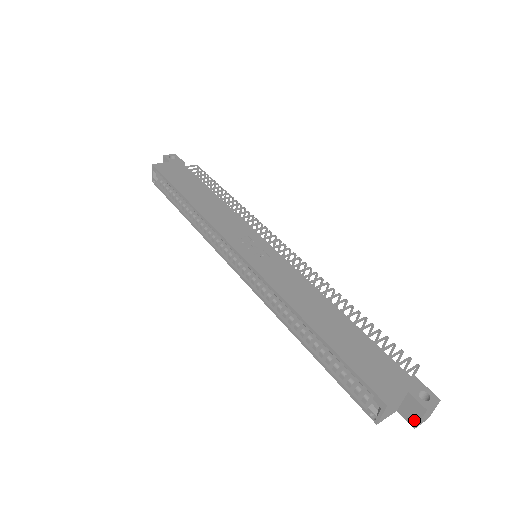
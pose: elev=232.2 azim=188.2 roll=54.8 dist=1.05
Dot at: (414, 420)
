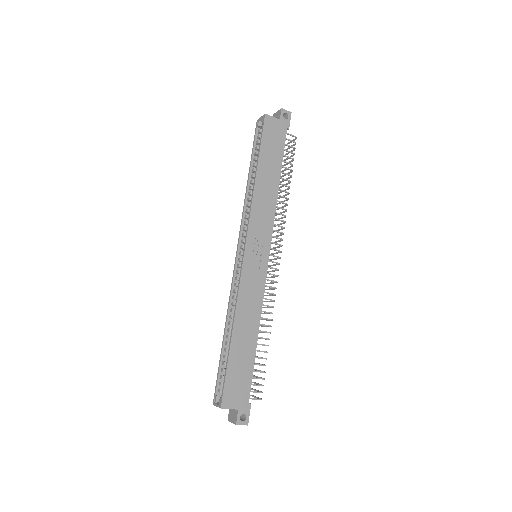
Dot at: (230, 419)
